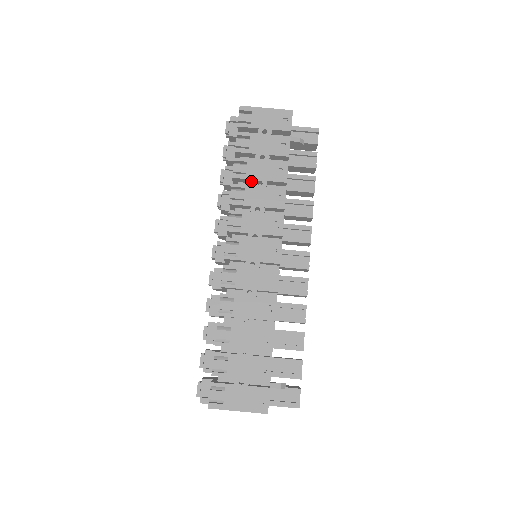
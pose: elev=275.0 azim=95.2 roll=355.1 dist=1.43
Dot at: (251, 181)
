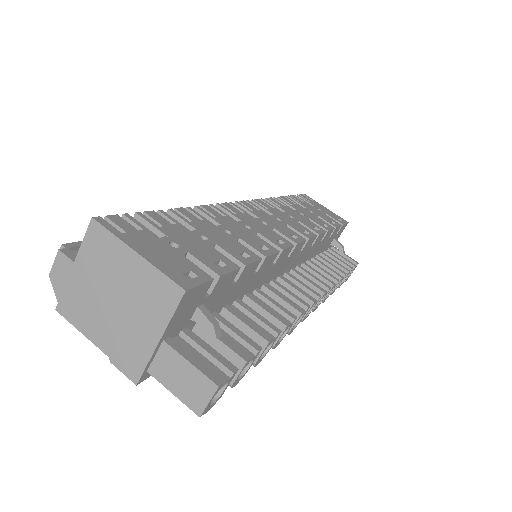
Dot at: occluded
